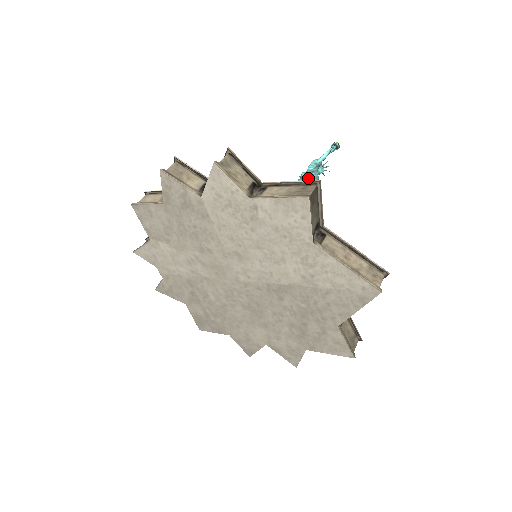
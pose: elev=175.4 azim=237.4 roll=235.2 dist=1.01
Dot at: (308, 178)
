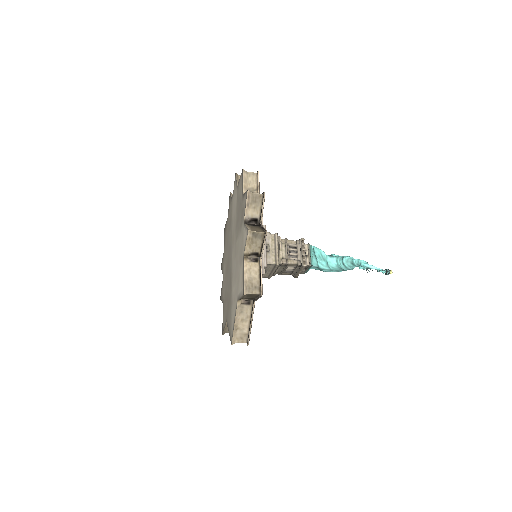
Dot at: (343, 263)
